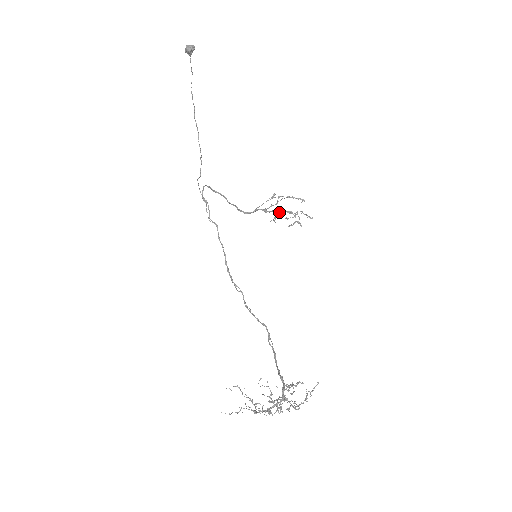
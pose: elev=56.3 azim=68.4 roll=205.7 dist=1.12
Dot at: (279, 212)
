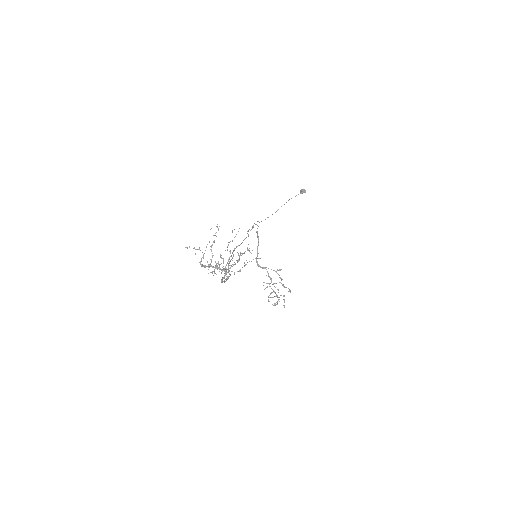
Dot at: (273, 283)
